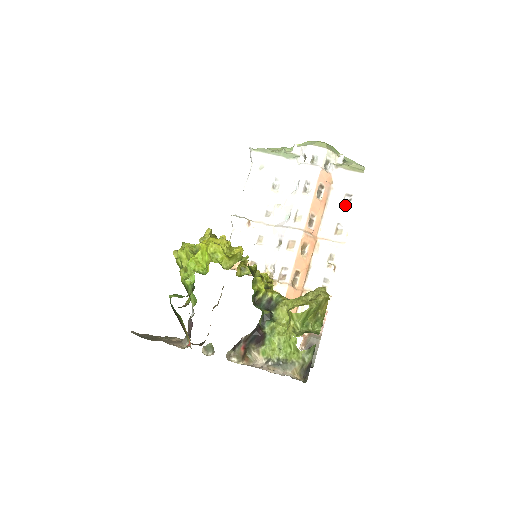
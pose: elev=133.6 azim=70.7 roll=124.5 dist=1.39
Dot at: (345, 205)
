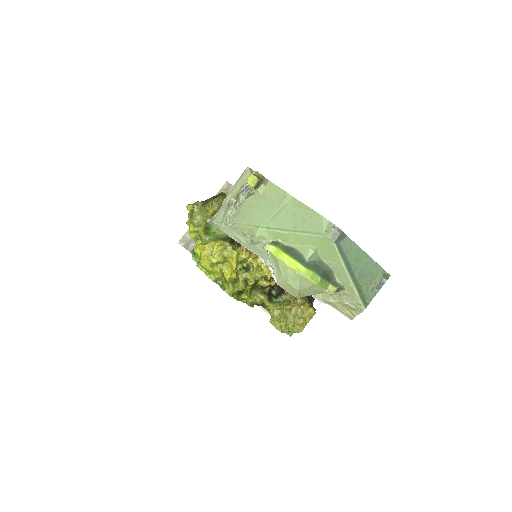
Dot at: occluded
